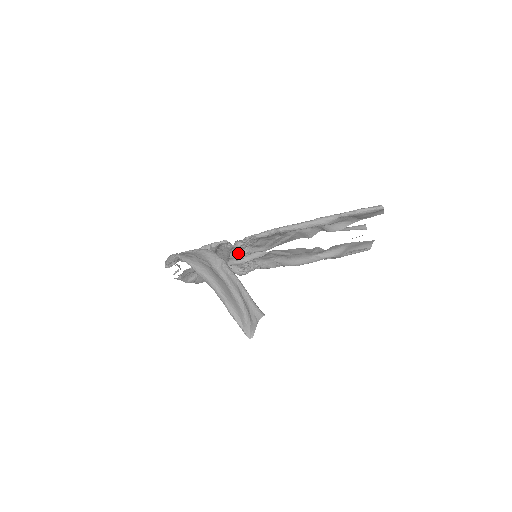
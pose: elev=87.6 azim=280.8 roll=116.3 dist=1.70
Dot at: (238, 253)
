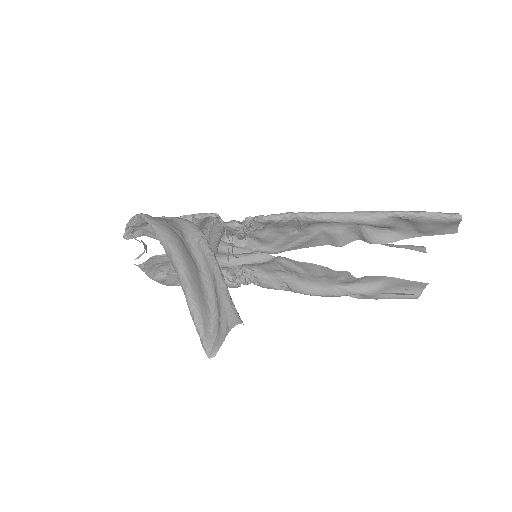
Dot at: (231, 244)
